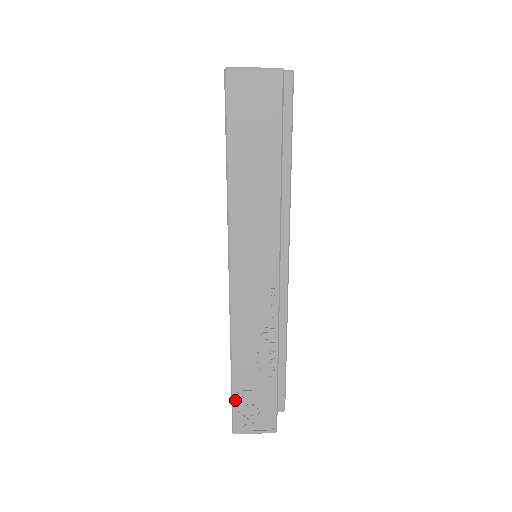
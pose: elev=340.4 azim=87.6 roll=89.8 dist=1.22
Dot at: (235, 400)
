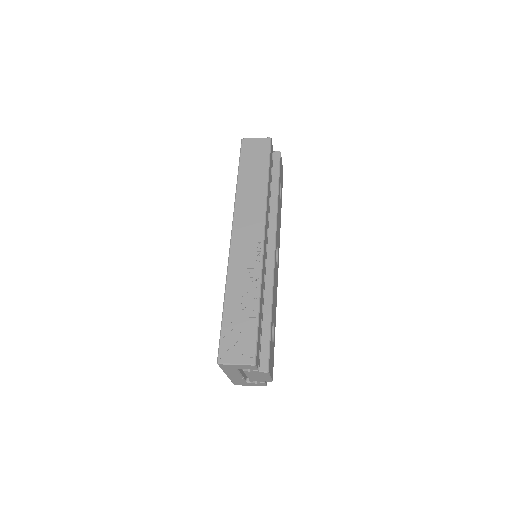
Dot at: (223, 329)
